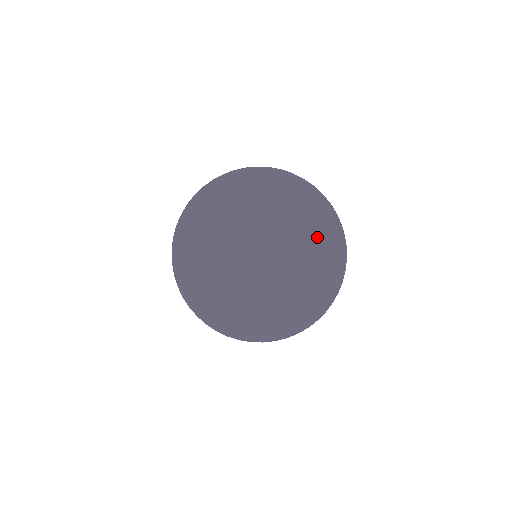
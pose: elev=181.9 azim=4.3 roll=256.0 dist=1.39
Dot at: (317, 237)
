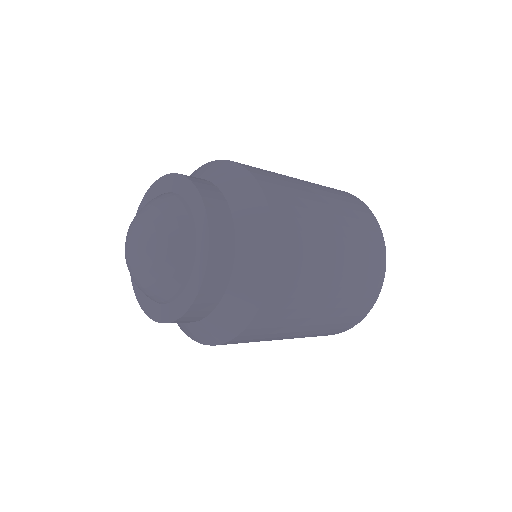
Dot at: (189, 278)
